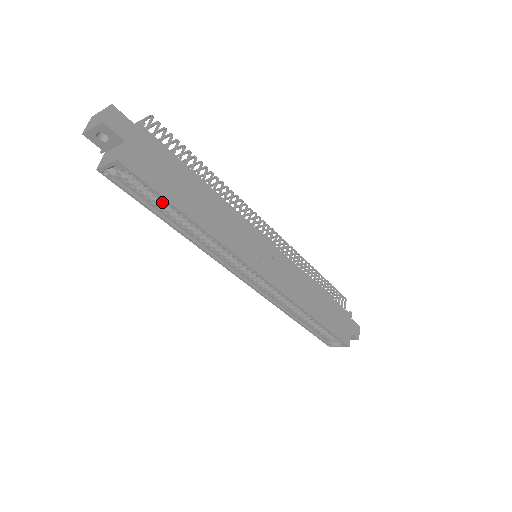
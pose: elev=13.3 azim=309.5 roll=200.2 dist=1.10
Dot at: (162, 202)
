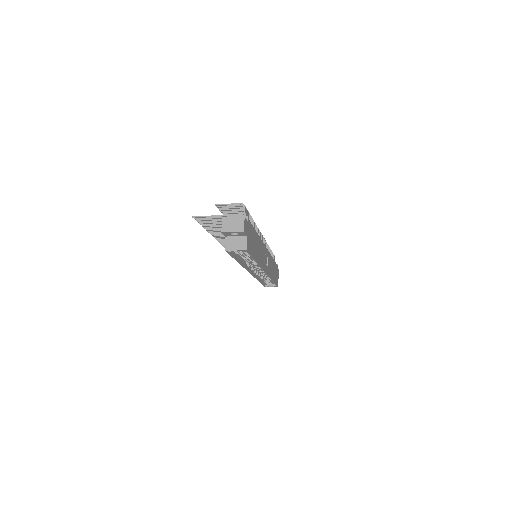
Dot at: (242, 254)
